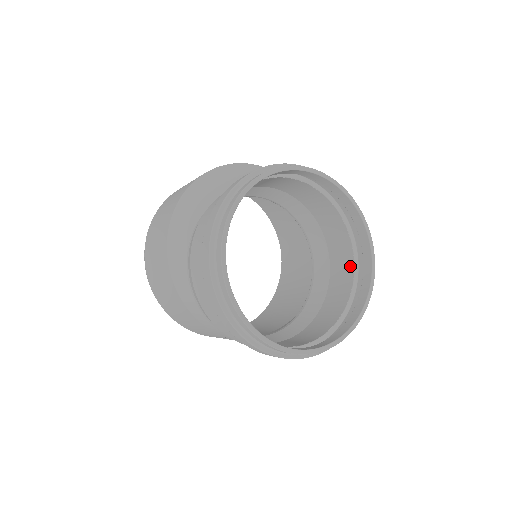
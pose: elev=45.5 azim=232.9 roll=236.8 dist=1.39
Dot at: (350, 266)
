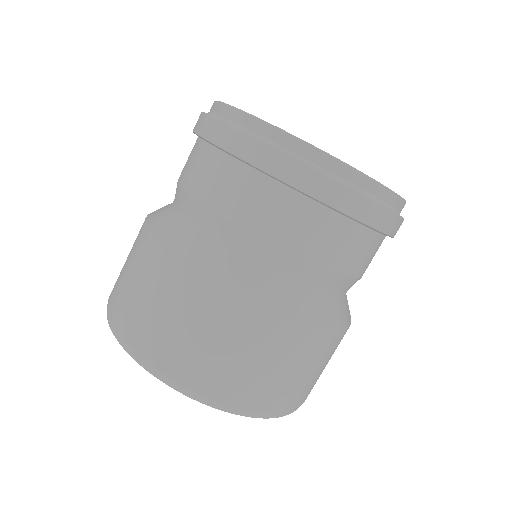
Dot at: occluded
